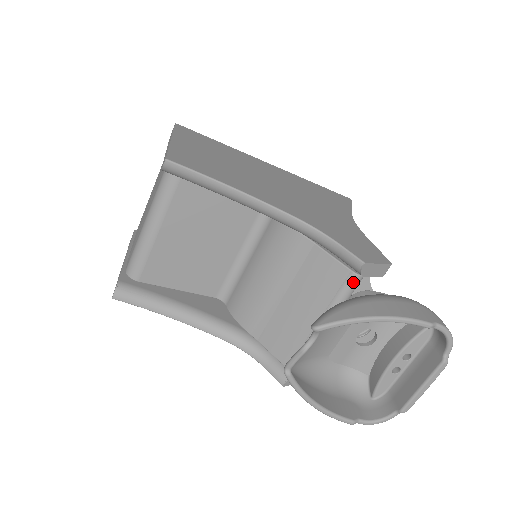
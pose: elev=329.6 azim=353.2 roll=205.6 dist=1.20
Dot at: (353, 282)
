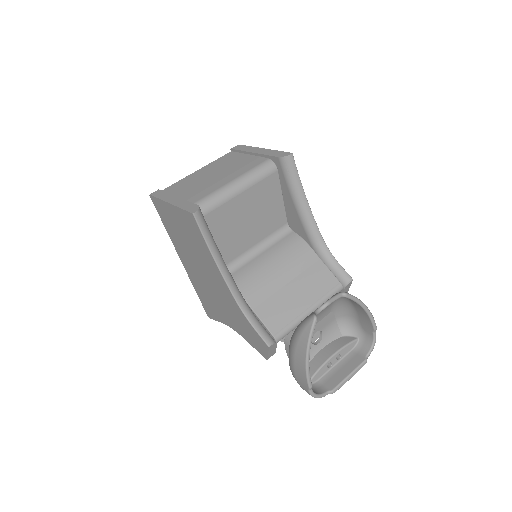
Dot at: (339, 290)
